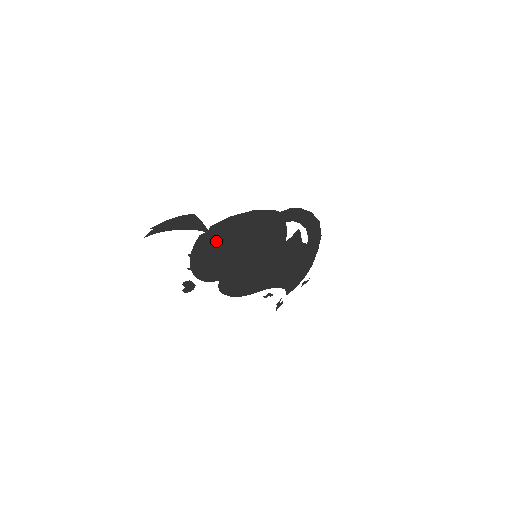
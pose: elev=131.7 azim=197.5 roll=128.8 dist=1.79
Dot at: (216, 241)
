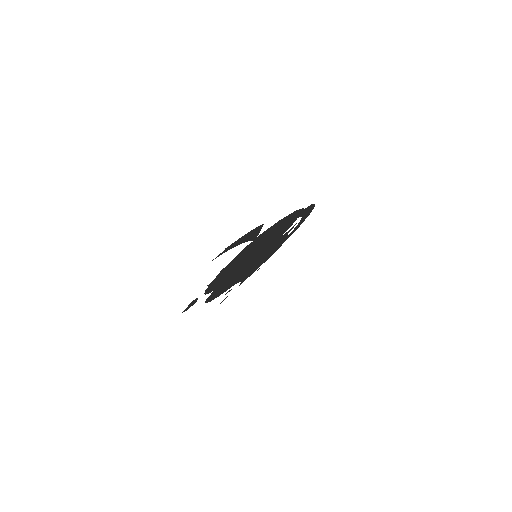
Dot at: (249, 249)
